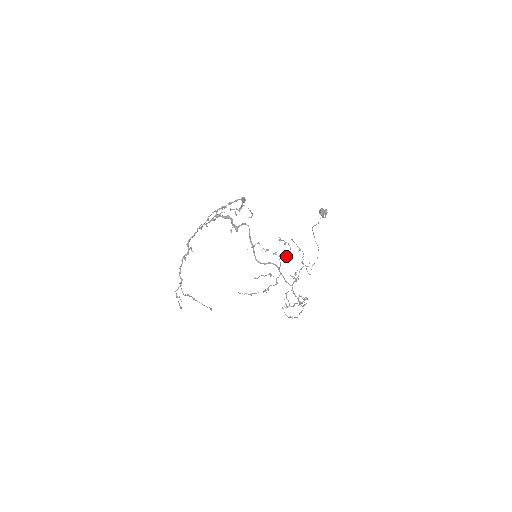
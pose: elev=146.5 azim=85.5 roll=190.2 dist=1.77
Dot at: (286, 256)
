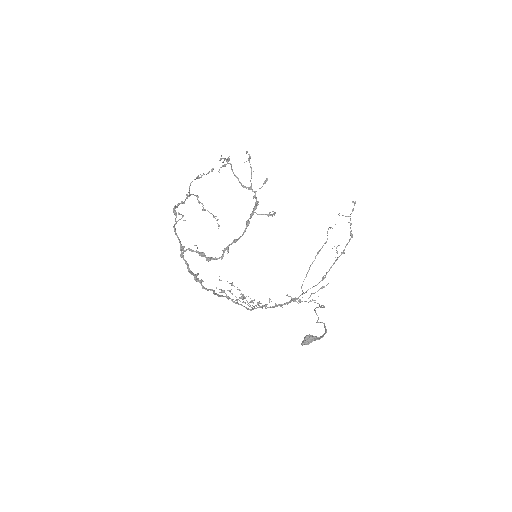
Dot at: occluded
